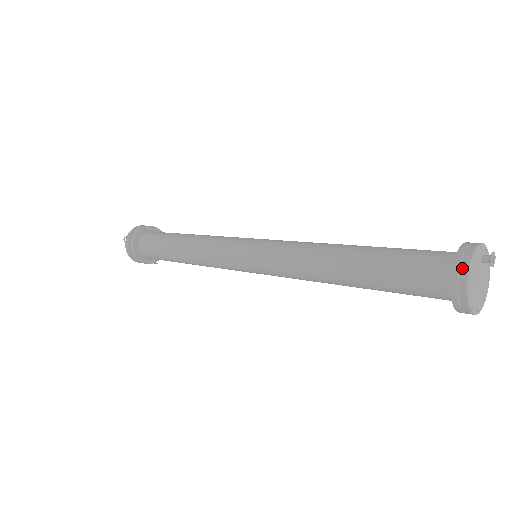
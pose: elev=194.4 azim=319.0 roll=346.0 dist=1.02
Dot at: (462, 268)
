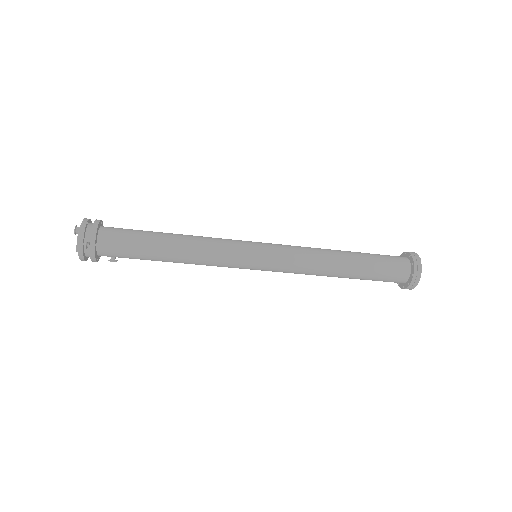
Dot at: (418, 273)
